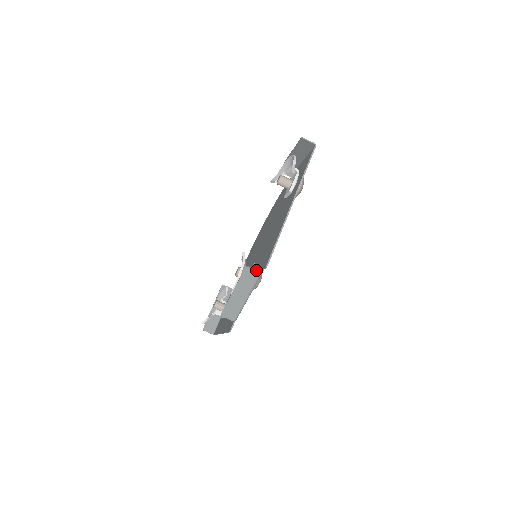
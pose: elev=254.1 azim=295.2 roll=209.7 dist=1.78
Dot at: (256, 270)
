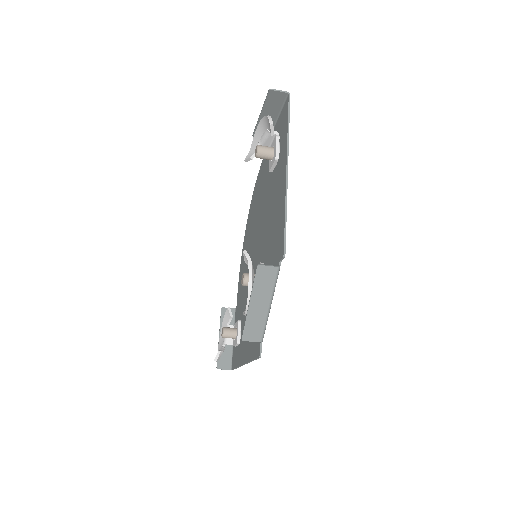
Dot at: (271, 266)
